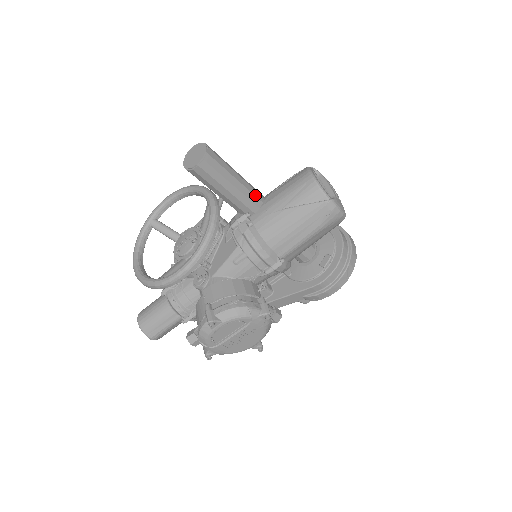
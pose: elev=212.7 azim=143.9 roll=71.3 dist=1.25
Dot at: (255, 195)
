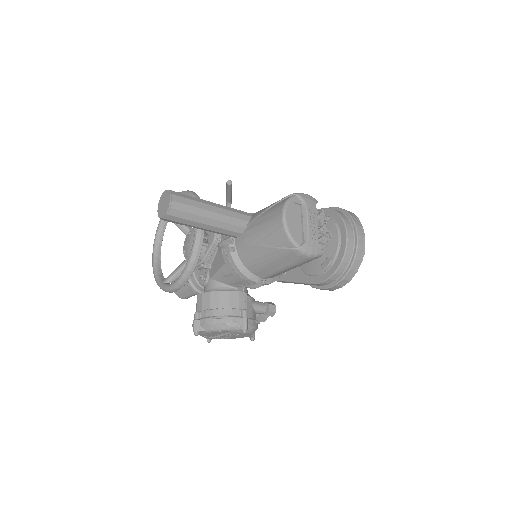
Dot at: (235, 224)
